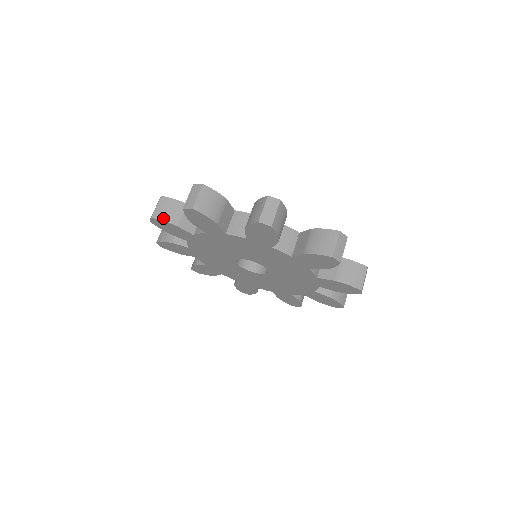
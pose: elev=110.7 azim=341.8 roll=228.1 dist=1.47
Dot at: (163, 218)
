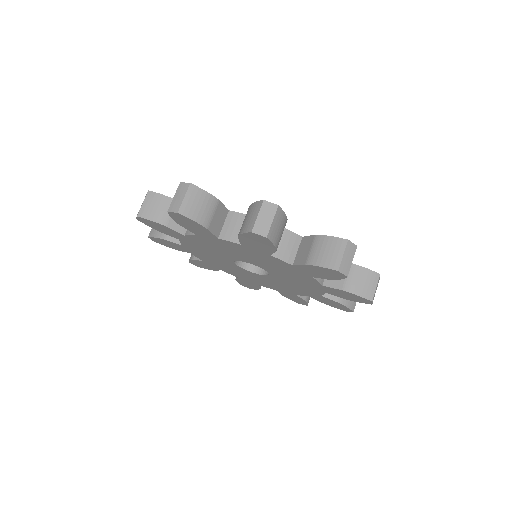
Dot at: (150, 217)
